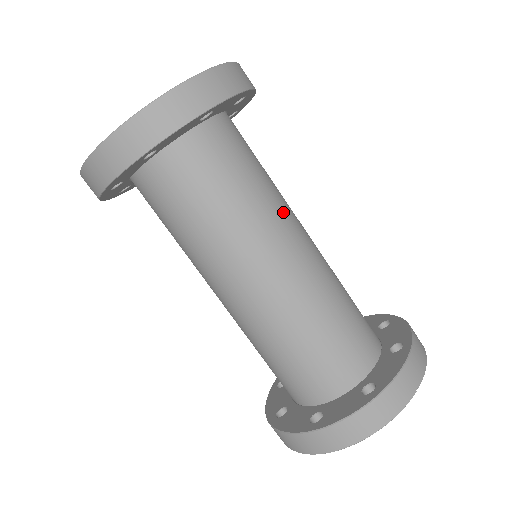
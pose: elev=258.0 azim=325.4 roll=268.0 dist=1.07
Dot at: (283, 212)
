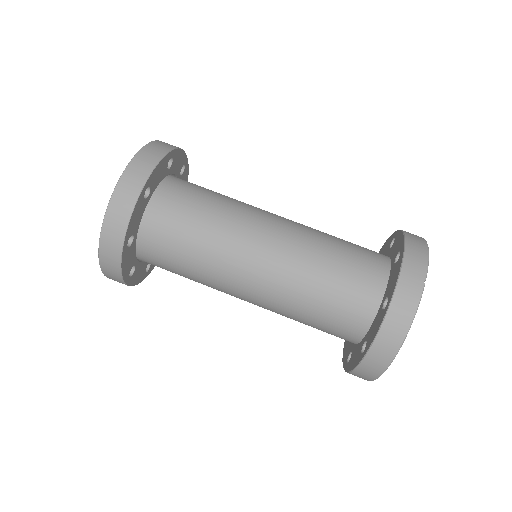
Dot at: (245, 216)
